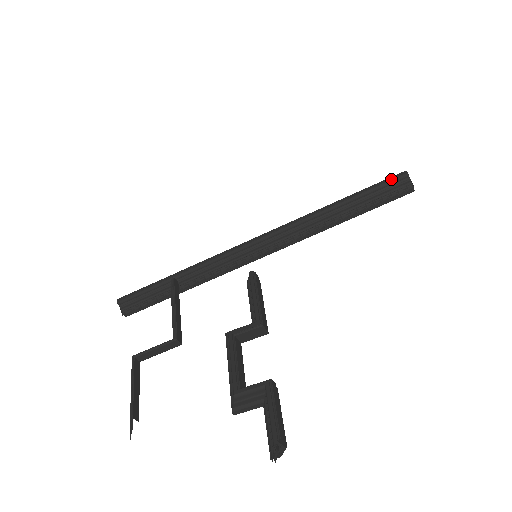
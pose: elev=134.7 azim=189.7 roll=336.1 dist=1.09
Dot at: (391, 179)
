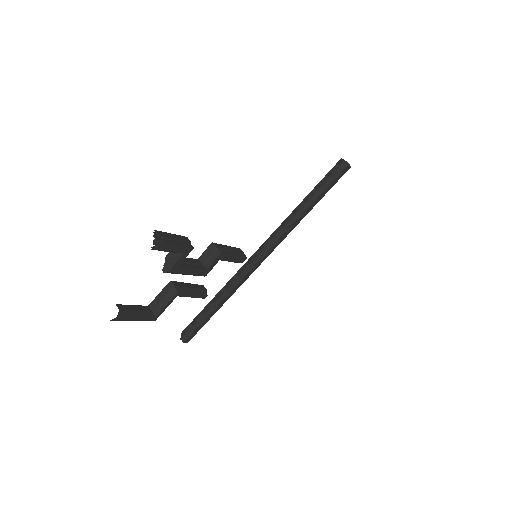
Dot at: (332, 168)
